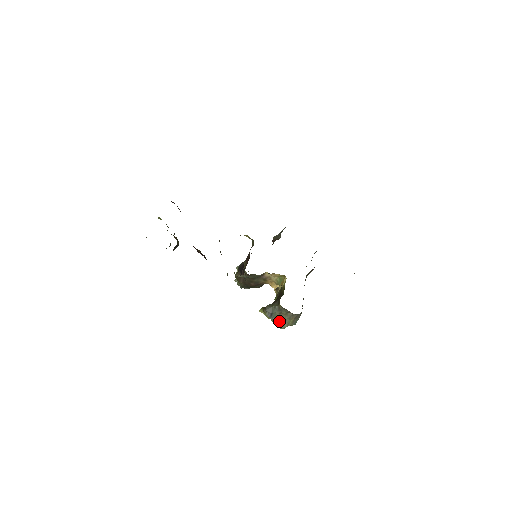
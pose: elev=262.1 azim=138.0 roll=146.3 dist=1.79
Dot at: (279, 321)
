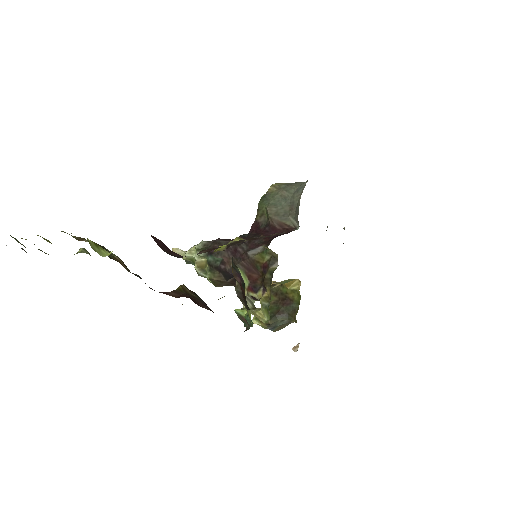
Dot at: (279, 328)
